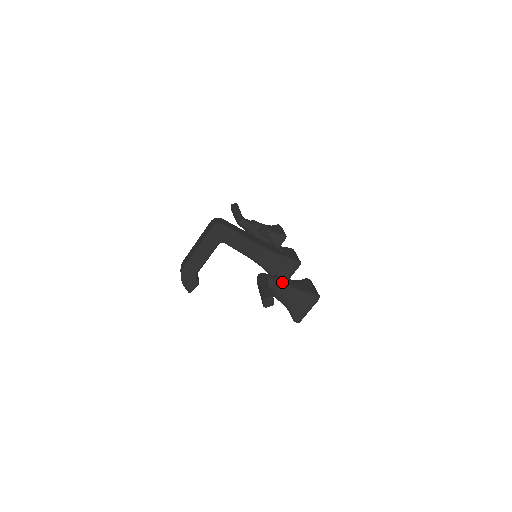
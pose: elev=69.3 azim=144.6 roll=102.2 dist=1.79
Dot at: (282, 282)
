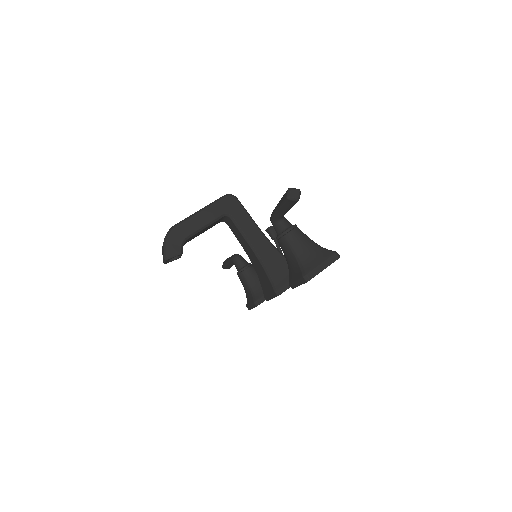
Dot at: occluded
